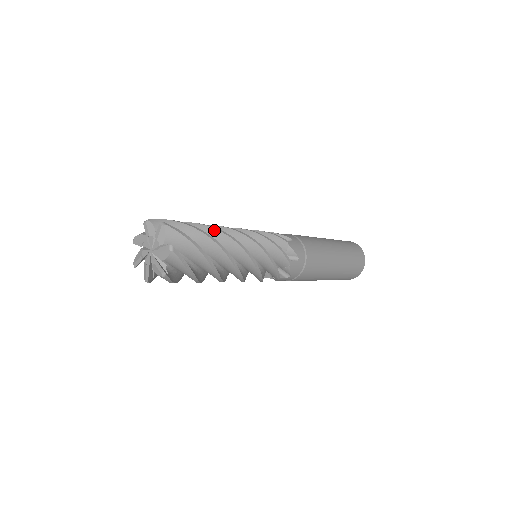
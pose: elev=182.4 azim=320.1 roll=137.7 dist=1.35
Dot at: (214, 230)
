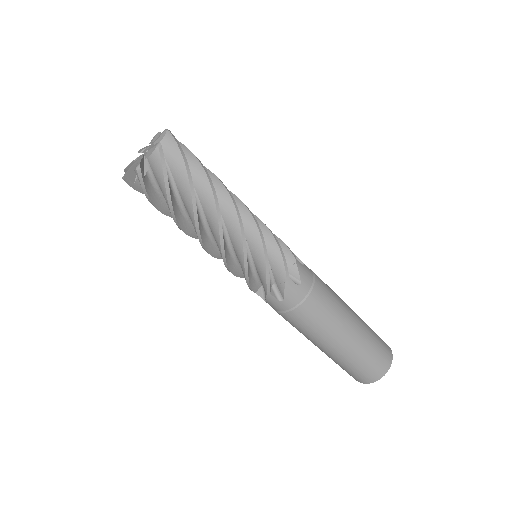
Dot at: (218, 180)
